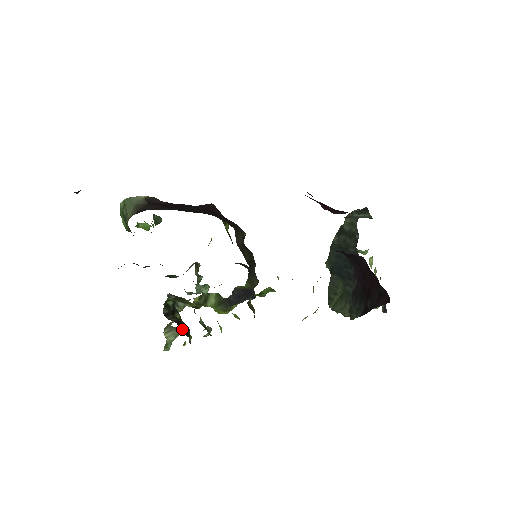
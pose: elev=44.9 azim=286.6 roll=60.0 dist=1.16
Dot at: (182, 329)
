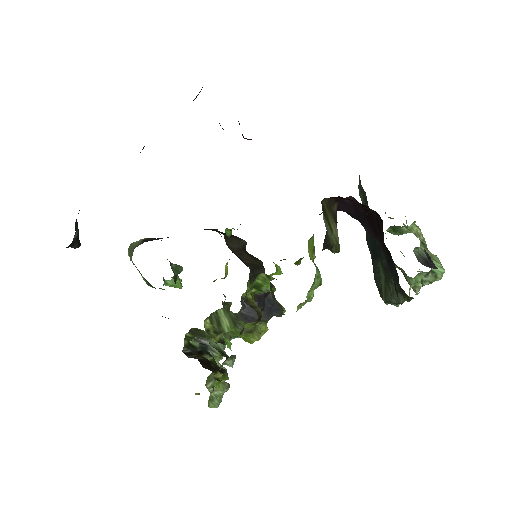
Dot at: (204, 364)
